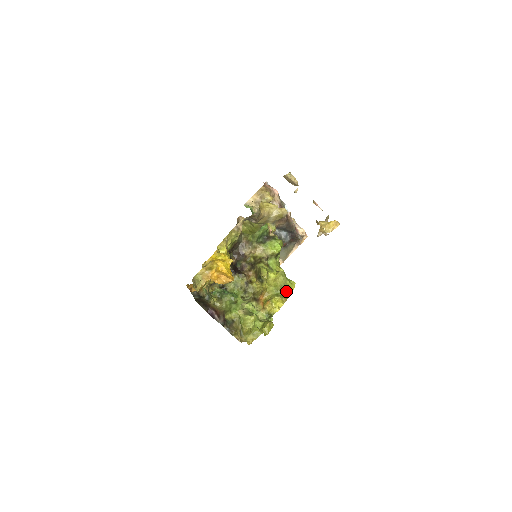
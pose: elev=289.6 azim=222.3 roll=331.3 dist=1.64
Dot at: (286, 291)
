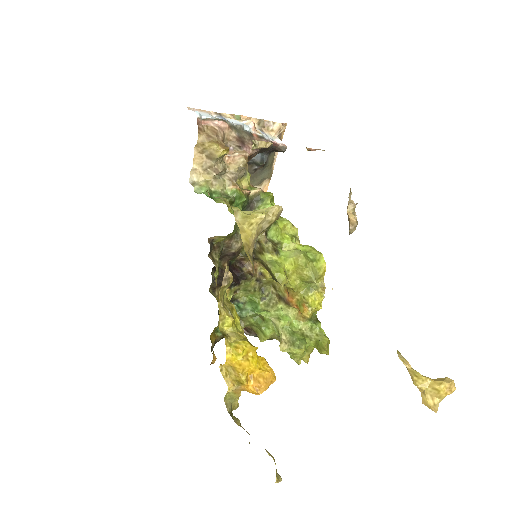
Dot at: (318, 278)
